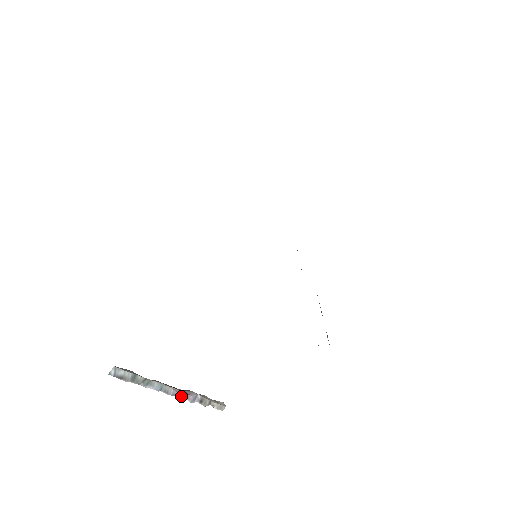
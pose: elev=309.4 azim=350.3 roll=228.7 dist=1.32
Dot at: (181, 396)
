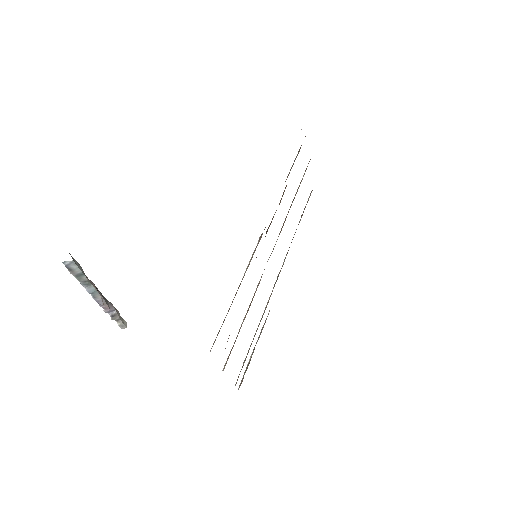
Dot at: (102, 305)
